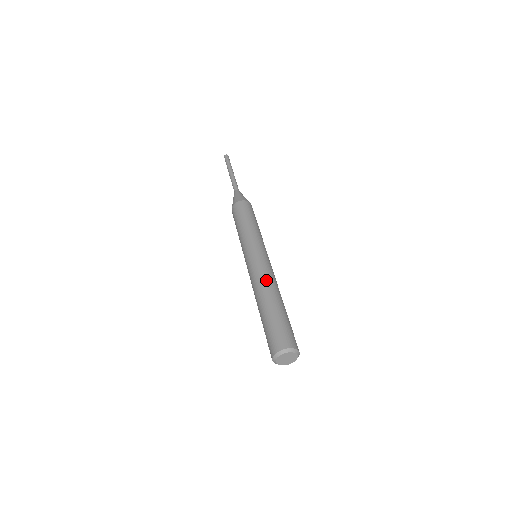
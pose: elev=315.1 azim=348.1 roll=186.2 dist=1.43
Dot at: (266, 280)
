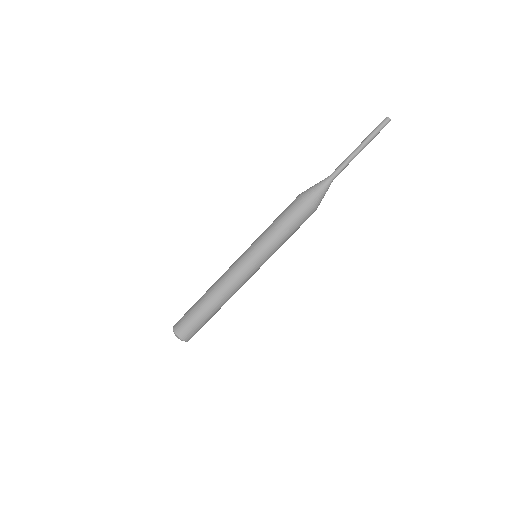
Dot at: (222, 284)
